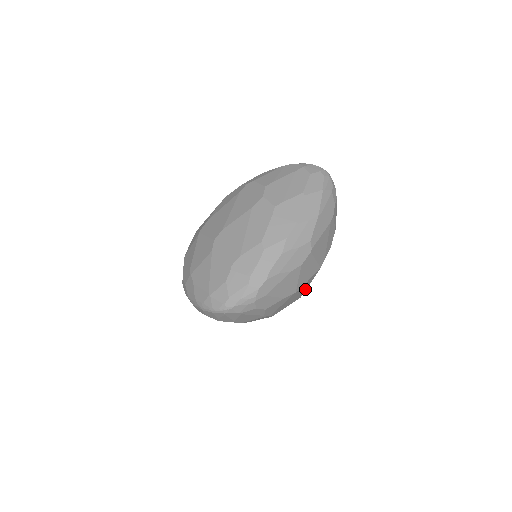
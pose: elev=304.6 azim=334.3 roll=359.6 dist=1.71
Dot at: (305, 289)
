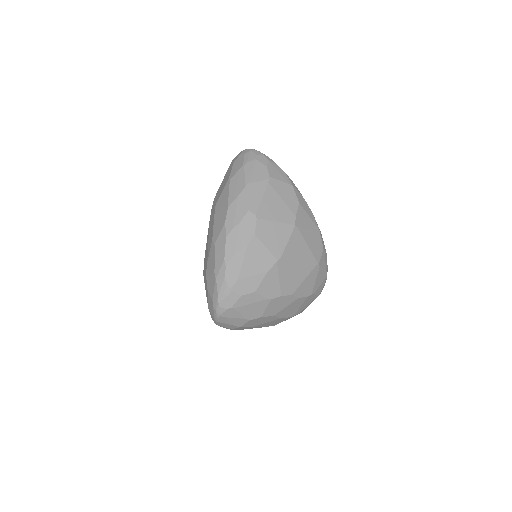
Dot at: (309, 253)
